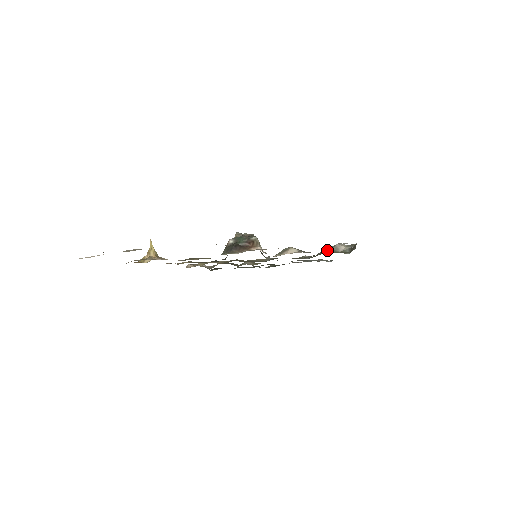
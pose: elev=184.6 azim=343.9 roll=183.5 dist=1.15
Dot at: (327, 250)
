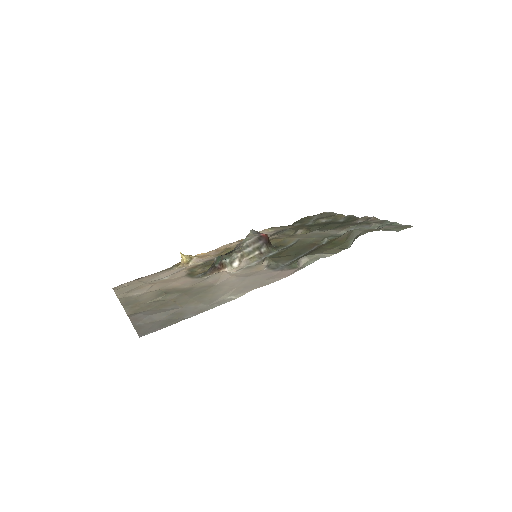
Dot at: (292, 264)
